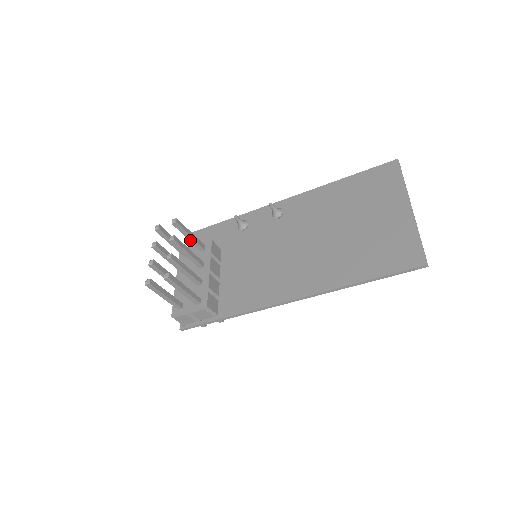
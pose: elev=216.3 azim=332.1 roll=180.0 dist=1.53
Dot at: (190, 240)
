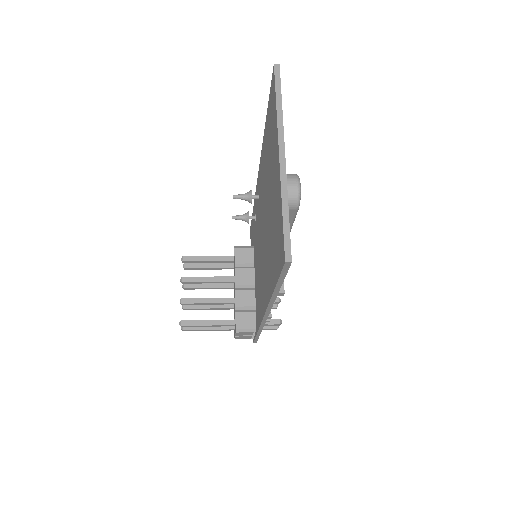
Dot at: (213, 262)
